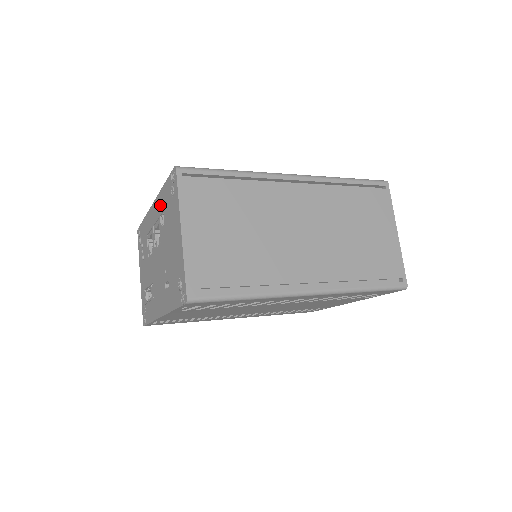
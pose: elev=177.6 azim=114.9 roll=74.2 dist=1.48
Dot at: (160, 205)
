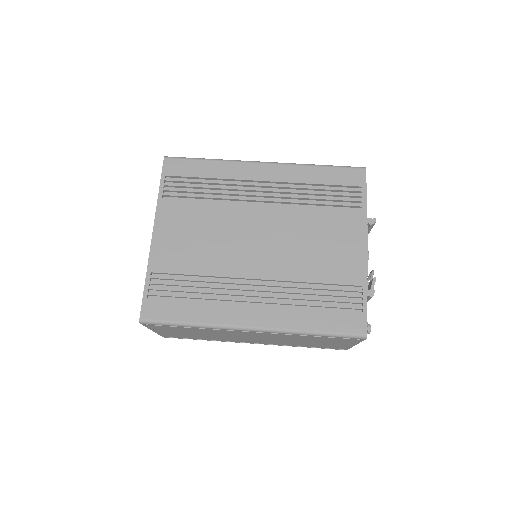
Dot at: occluded
